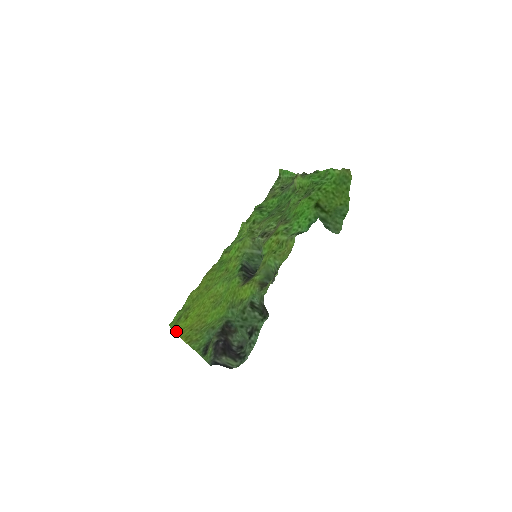
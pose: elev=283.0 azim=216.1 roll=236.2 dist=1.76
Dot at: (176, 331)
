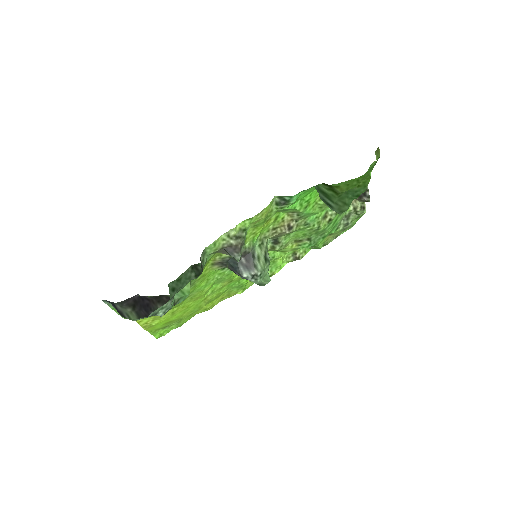
Dot at: (148, 330)
